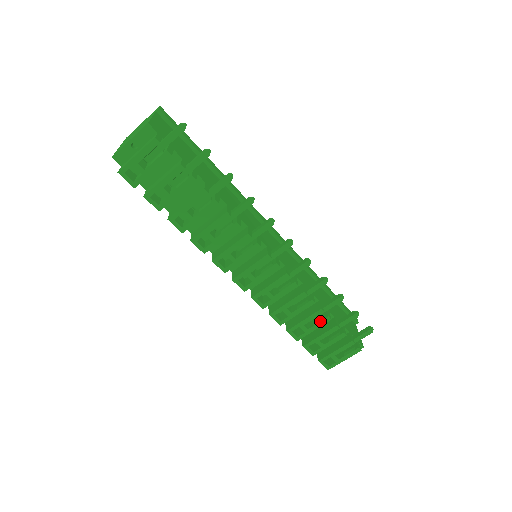
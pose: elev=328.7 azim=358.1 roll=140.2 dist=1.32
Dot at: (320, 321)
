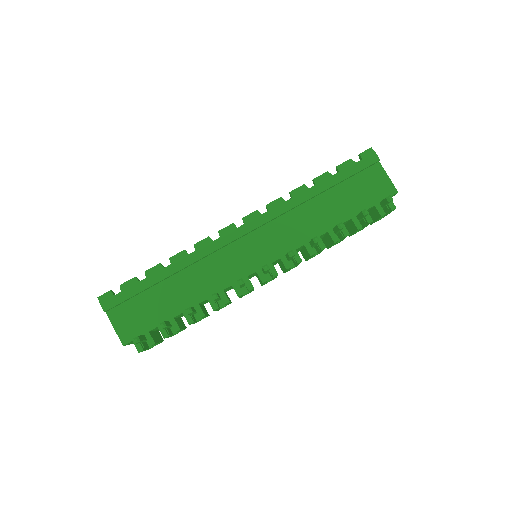
Dot at: occluded
